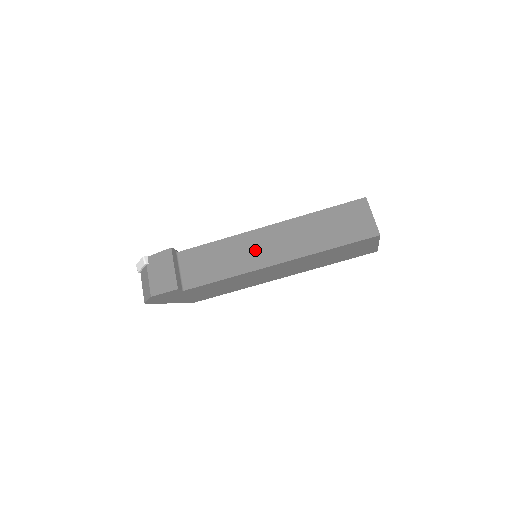
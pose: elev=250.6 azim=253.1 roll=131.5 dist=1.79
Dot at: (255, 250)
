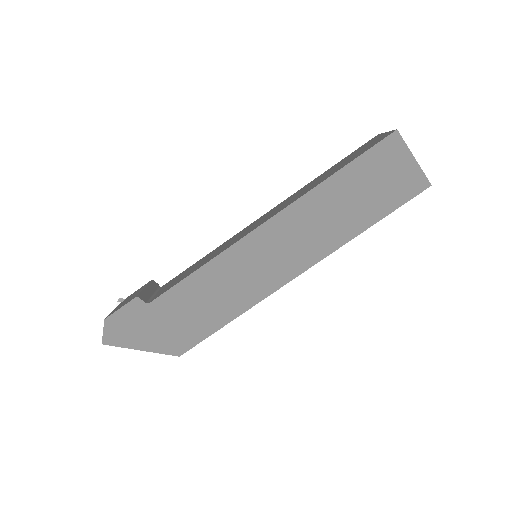
Dot at: (243, 233)
